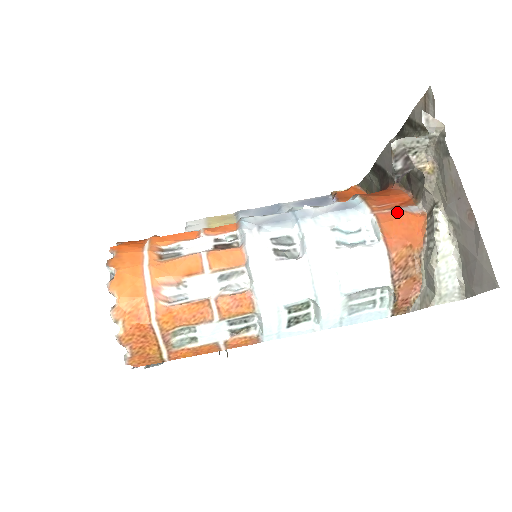
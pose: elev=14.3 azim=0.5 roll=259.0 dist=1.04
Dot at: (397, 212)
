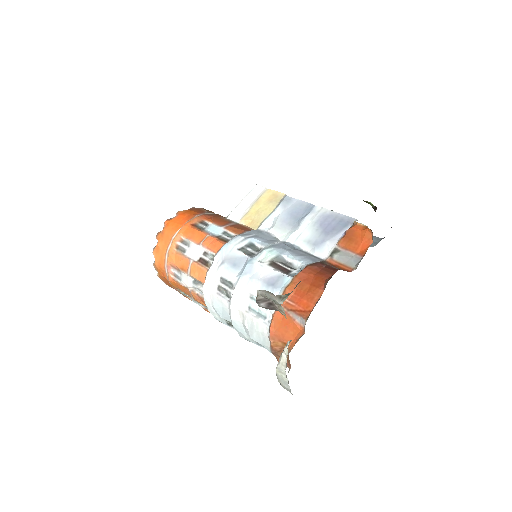
Dot at: (289, 316)
